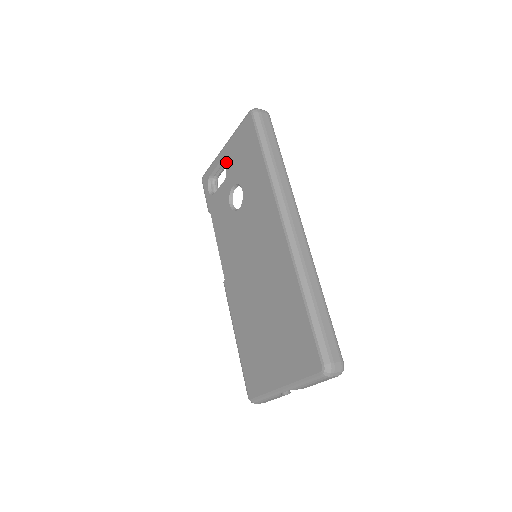
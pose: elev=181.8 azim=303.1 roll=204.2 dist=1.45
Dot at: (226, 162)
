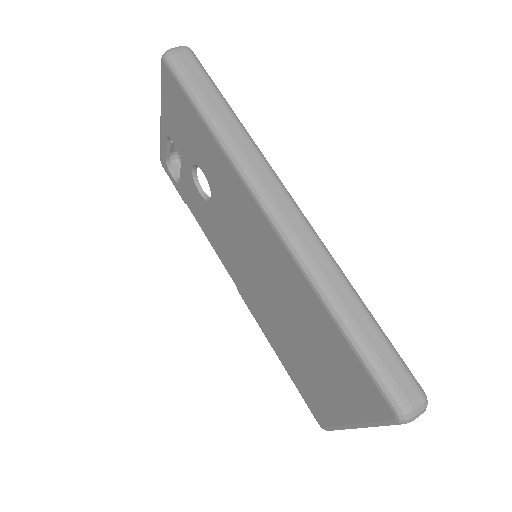
Dot at: (171, 138)
